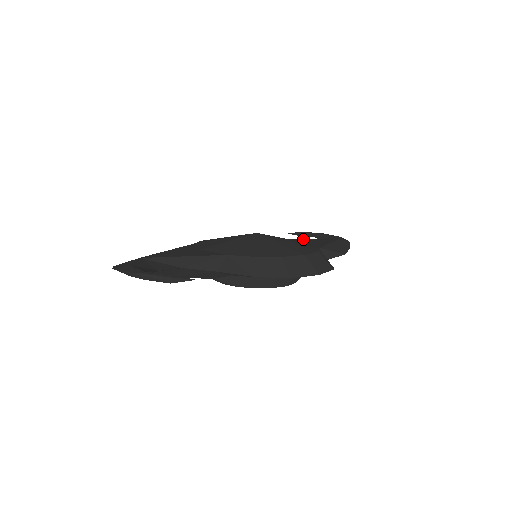
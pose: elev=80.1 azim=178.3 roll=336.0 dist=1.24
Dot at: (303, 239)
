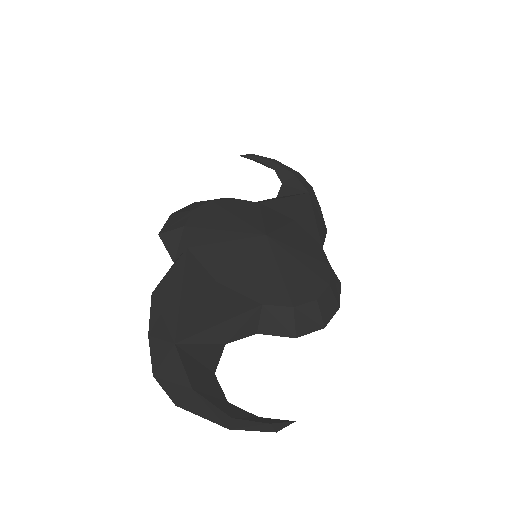
Dot at: (282, 201)
